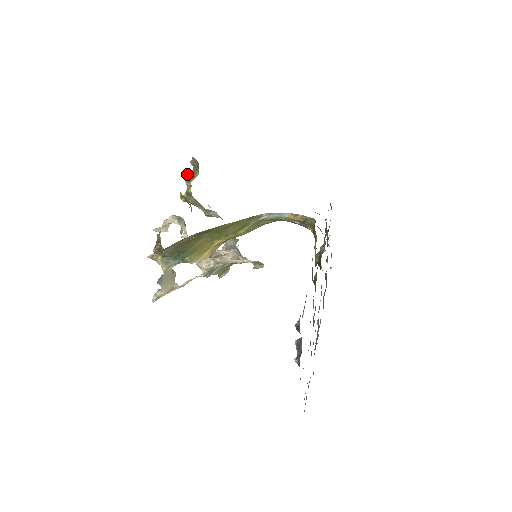
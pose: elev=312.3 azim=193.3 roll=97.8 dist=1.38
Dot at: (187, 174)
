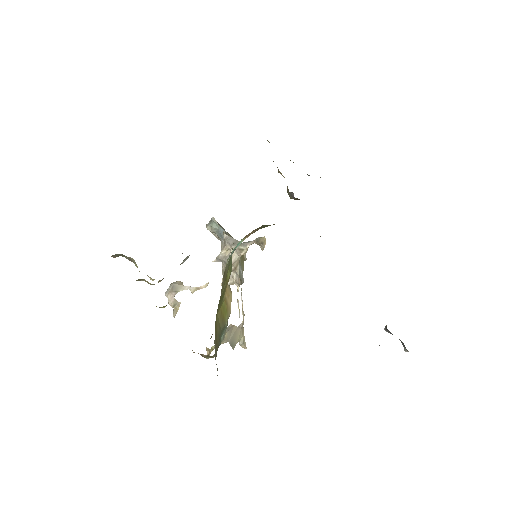
Dot at: occluded
